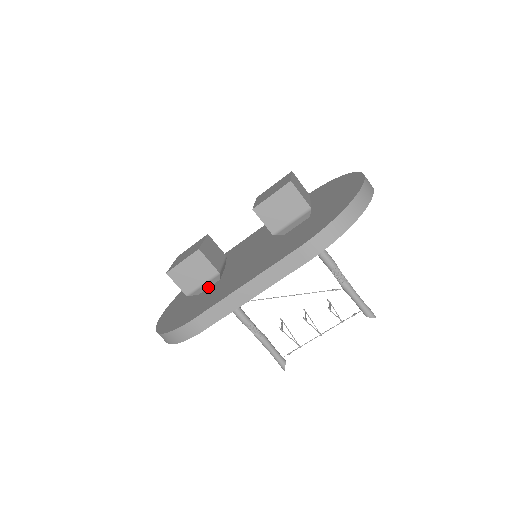
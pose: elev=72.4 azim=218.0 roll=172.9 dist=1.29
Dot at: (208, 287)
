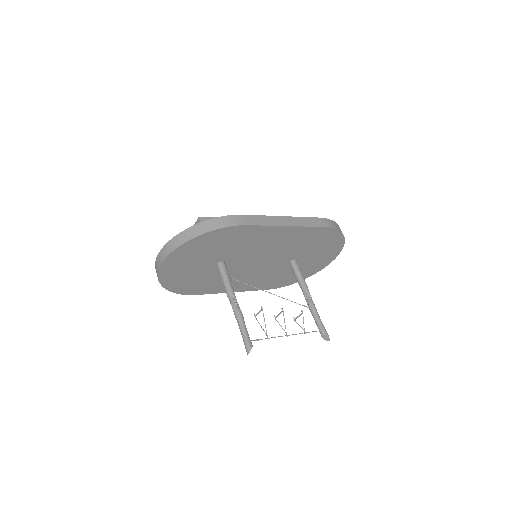
Dot at: occluded
